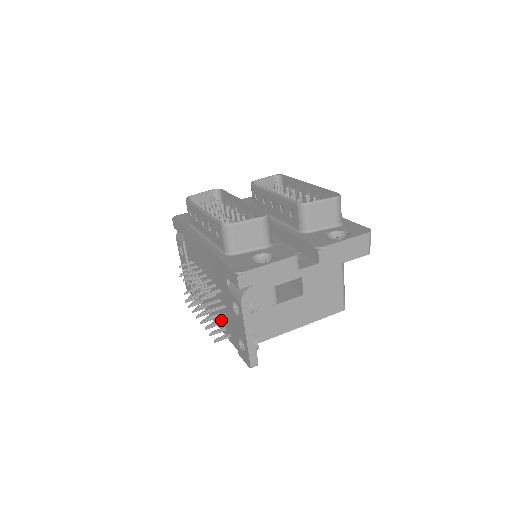
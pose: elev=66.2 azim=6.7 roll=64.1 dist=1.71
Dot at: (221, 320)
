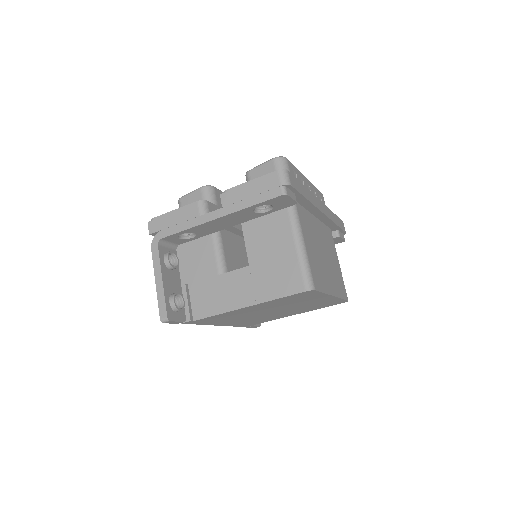
Dot at: occluded
